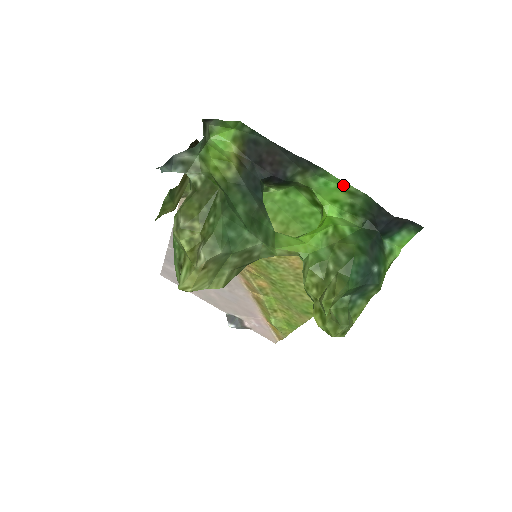
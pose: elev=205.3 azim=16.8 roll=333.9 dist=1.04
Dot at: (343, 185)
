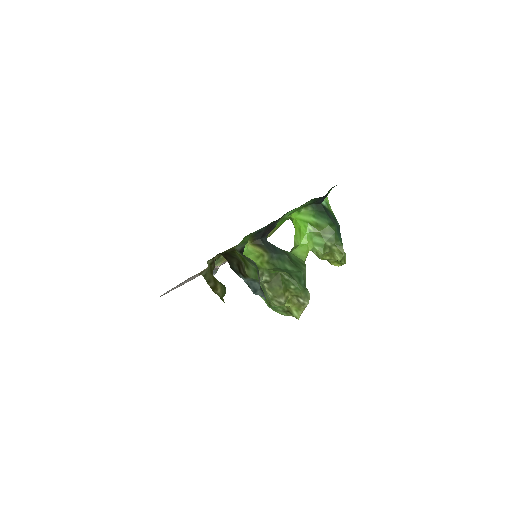
Dot at: occluded
